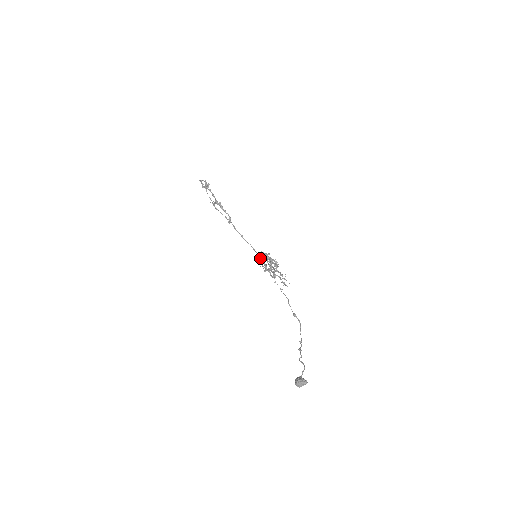
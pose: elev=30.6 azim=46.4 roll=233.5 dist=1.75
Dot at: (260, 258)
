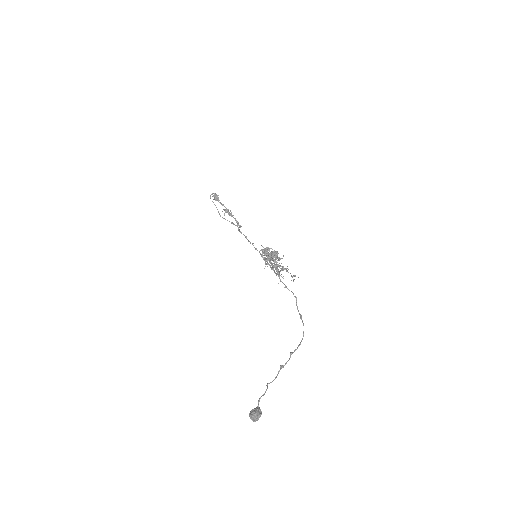
Dot at: occluded
